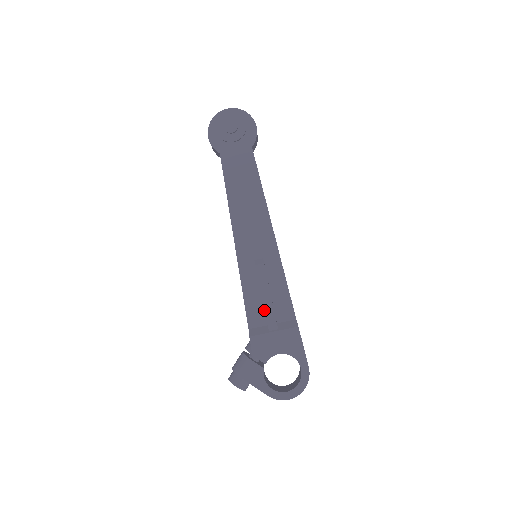
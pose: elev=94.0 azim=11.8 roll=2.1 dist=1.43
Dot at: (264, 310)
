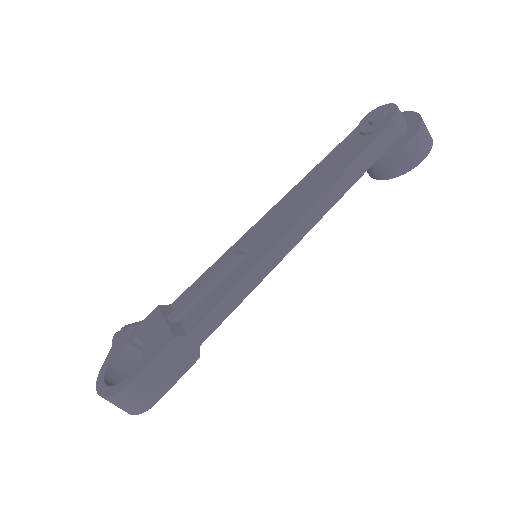
Dot at: occluded
